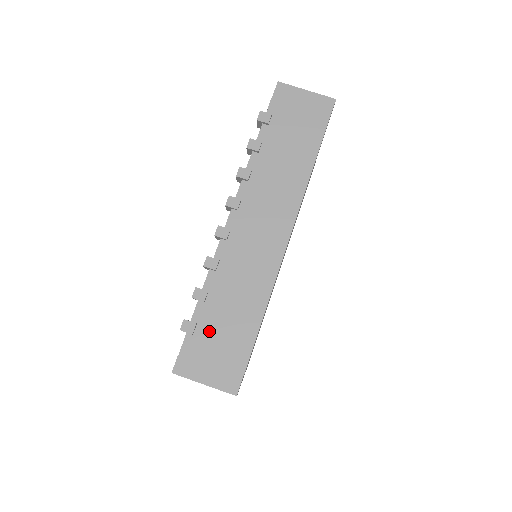
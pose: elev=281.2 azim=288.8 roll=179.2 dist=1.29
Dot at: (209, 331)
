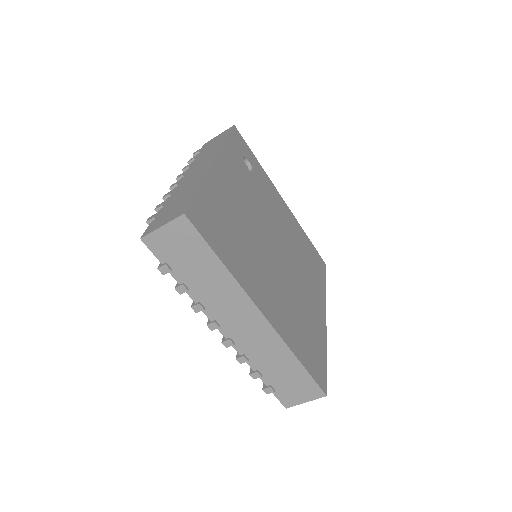
Dot at: (280, 384)
